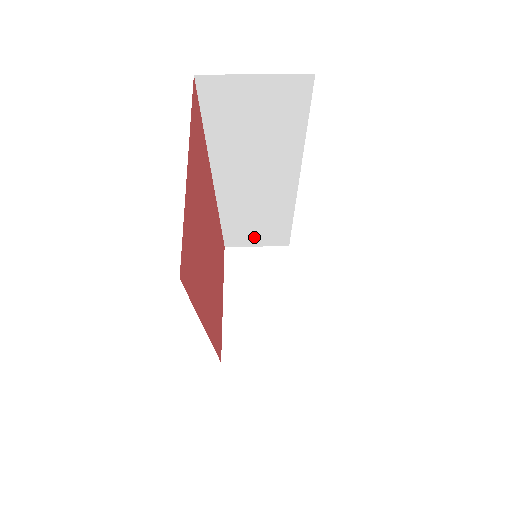
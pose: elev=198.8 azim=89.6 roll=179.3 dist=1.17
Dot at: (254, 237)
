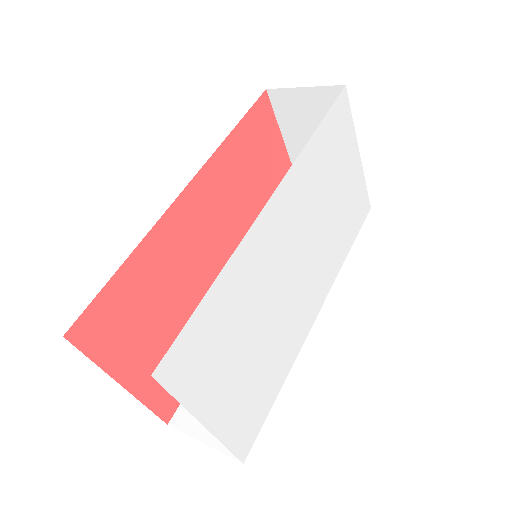
Dot at: occluded
